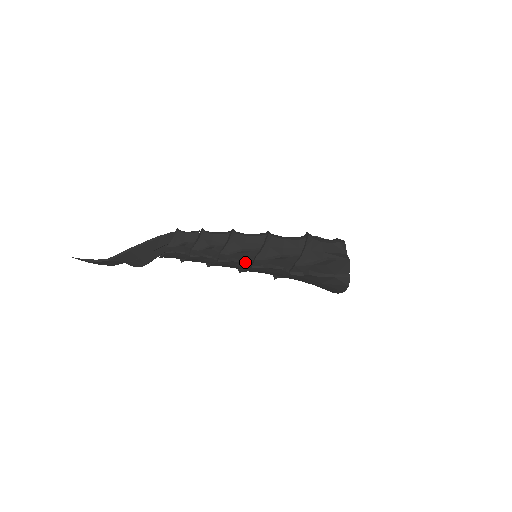
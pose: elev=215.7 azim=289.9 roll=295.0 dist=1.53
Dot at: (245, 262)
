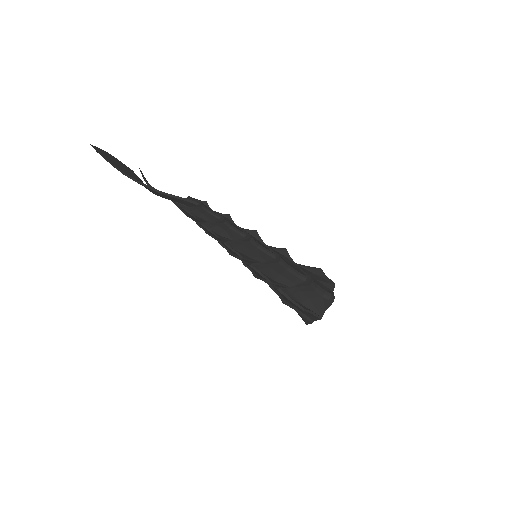
Dot at: occluded
